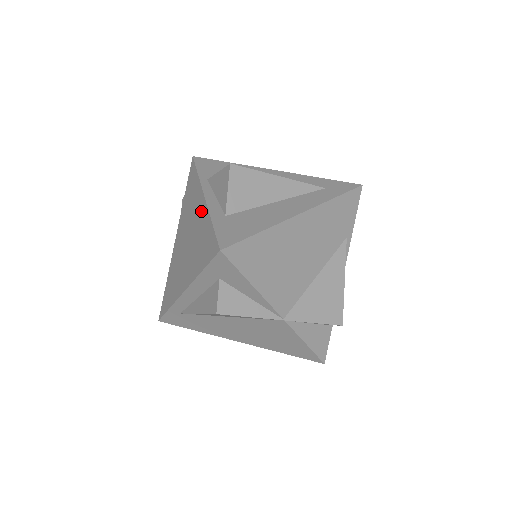
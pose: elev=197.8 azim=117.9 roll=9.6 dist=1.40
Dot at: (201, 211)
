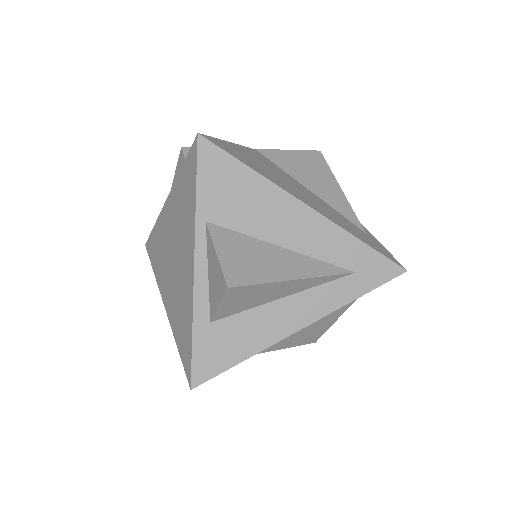
Dot at: (188, 278)
